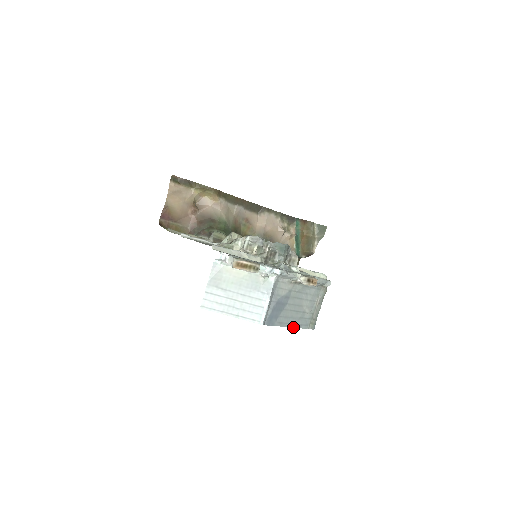
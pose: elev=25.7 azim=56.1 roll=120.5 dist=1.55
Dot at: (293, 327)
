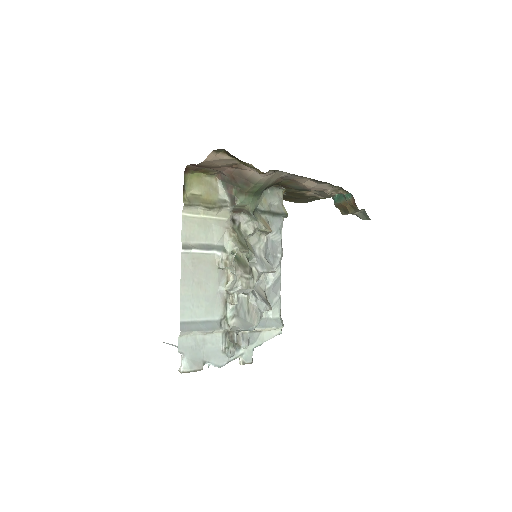
Dot at: occluded
